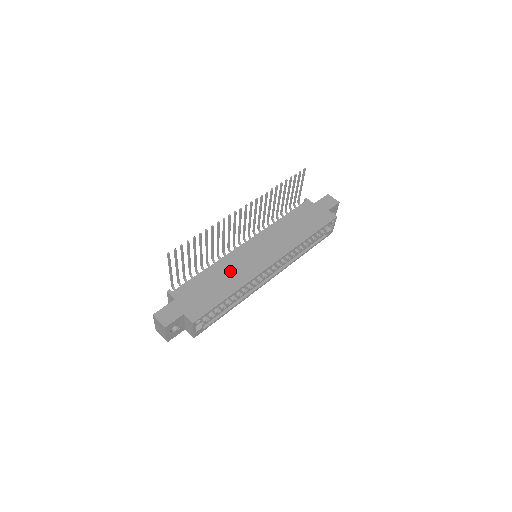
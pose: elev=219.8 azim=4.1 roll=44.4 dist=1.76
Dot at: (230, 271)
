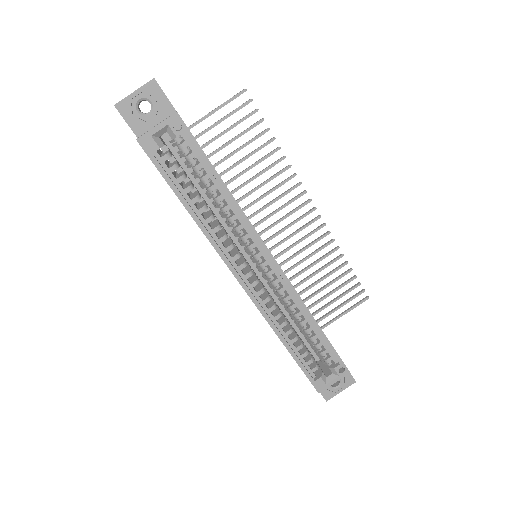
Dot at: occluded
